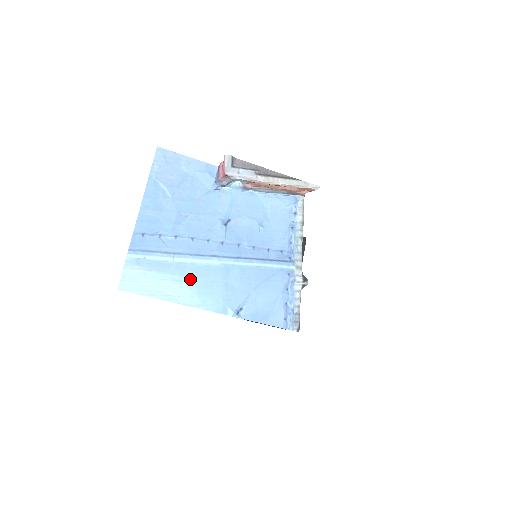
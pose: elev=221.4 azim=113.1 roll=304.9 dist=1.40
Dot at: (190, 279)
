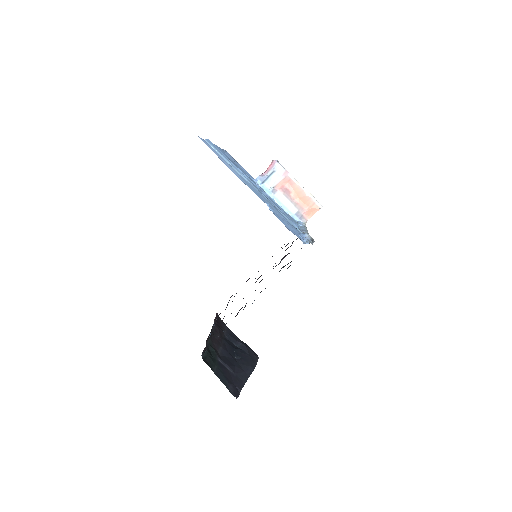
Dot at: (240, 175)
